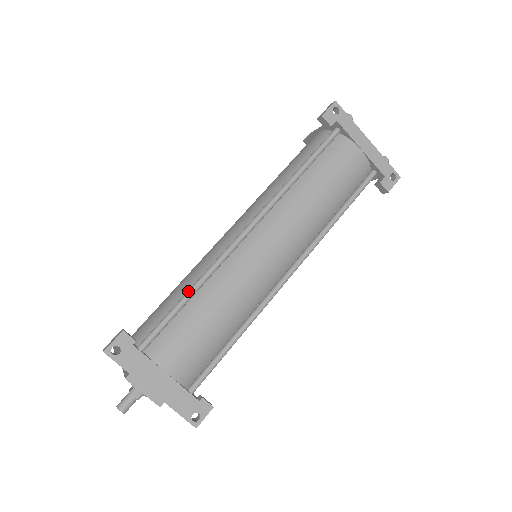
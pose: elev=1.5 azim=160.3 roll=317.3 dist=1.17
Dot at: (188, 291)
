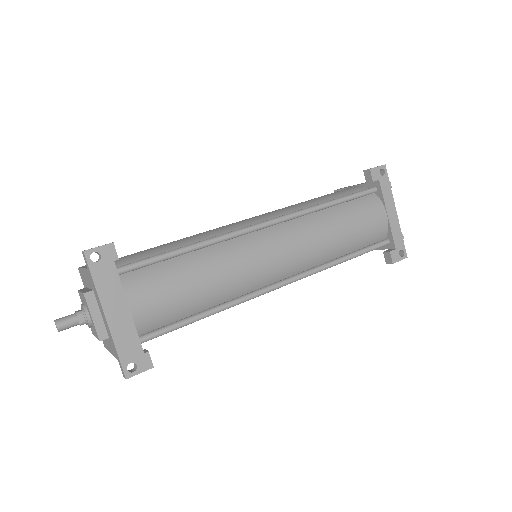
Dot at: (188, 245)
